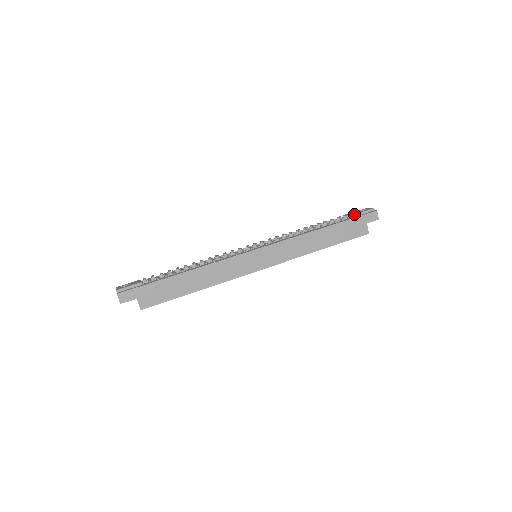
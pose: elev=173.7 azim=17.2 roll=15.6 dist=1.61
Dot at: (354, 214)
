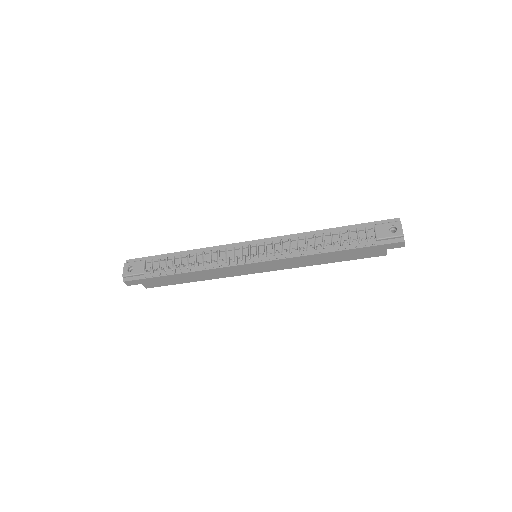
Dot at: (376, 238)
